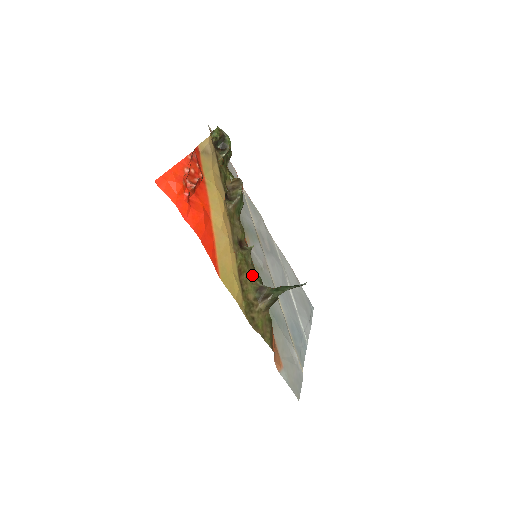
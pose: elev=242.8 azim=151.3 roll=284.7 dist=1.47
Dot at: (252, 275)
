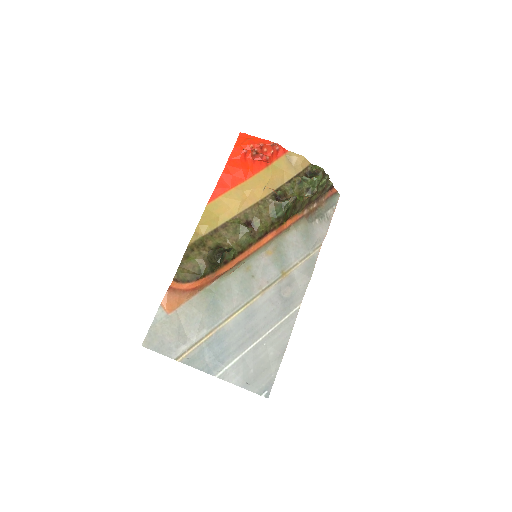
Dot at: (230, 242)
